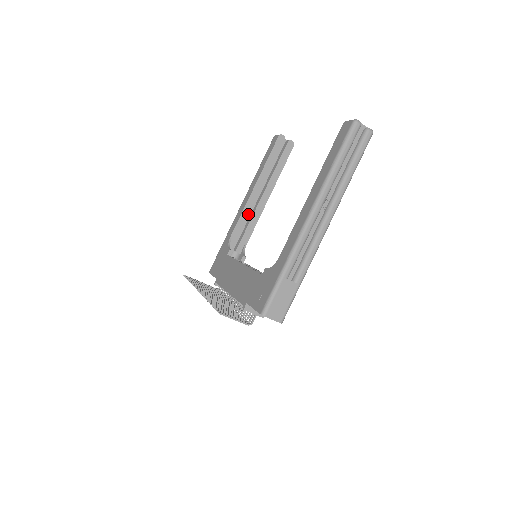
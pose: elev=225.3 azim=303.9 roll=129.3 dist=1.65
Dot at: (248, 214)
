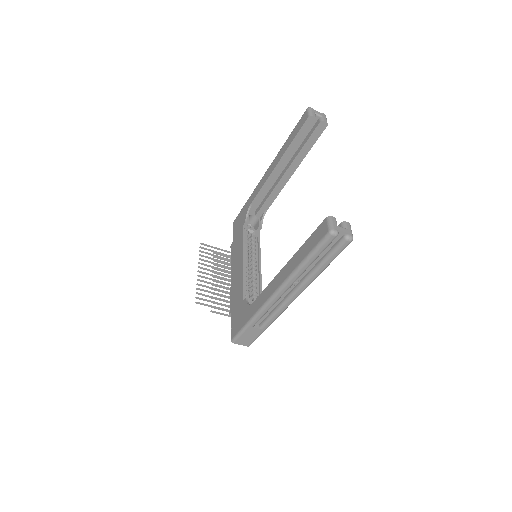
Dot at: (269, 188)
